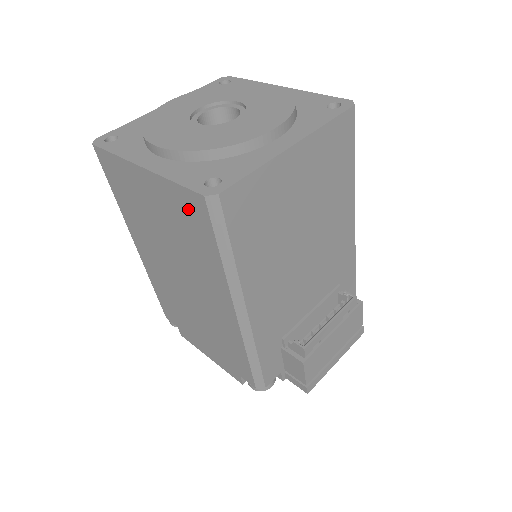
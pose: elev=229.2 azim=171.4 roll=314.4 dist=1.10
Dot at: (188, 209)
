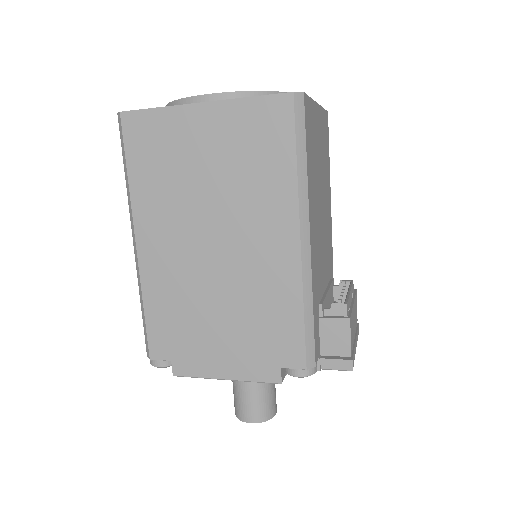
Dot at: (263, 122)
